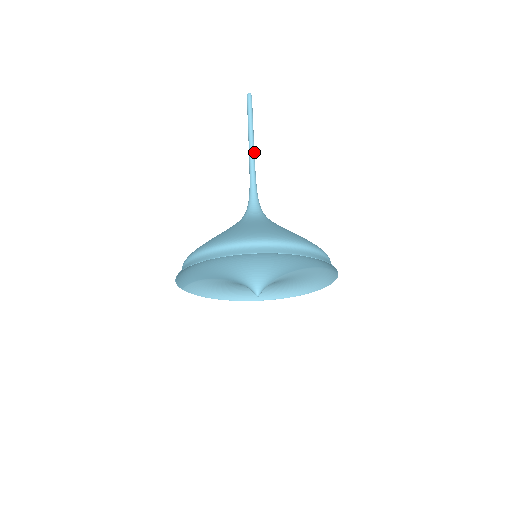
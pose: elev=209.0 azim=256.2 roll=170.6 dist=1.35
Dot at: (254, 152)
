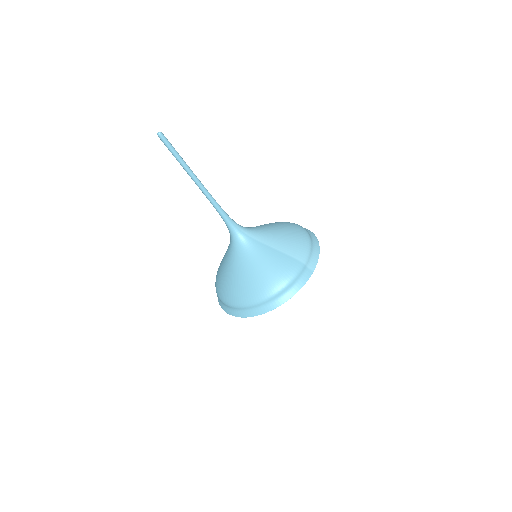
Dot at: (203, 187)
